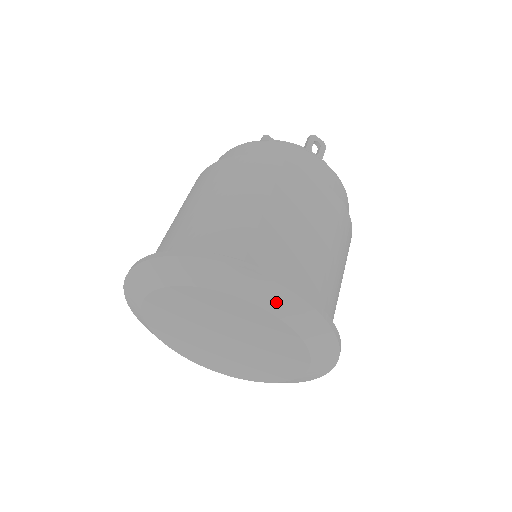
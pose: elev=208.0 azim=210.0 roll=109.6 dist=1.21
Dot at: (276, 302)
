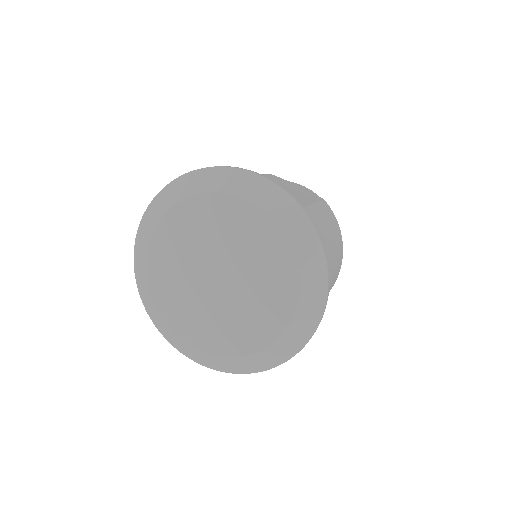
Dot at: (252, 189)
